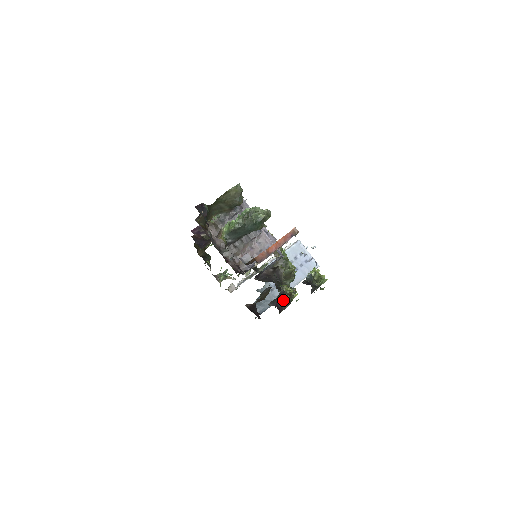
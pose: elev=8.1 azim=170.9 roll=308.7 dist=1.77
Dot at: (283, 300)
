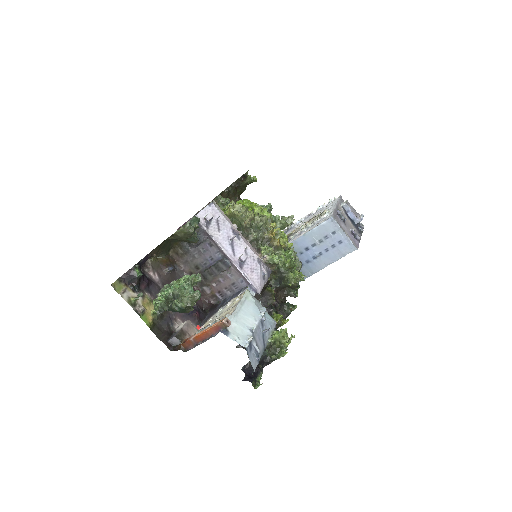
Dot at: occluded
